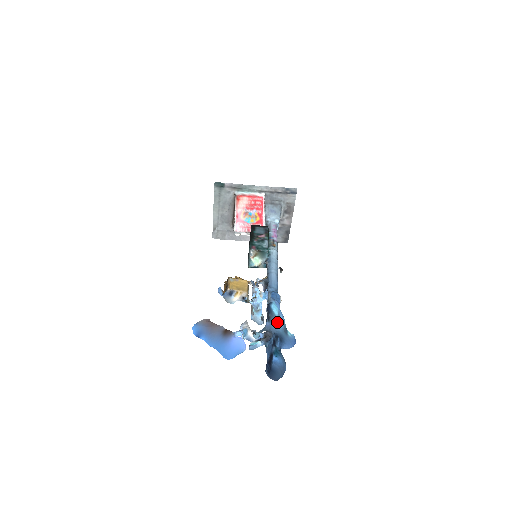
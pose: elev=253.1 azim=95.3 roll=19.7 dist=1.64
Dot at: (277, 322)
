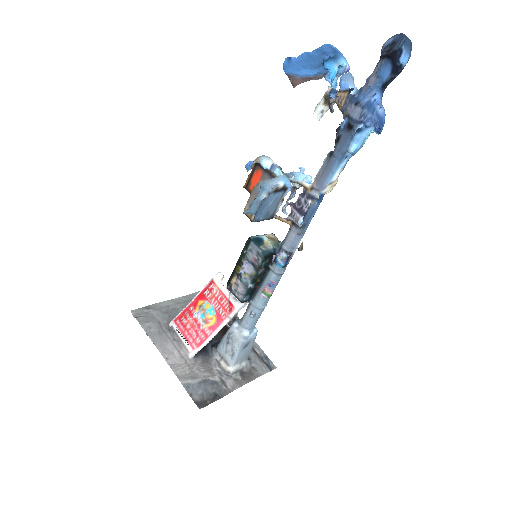
Dot at: occluded
